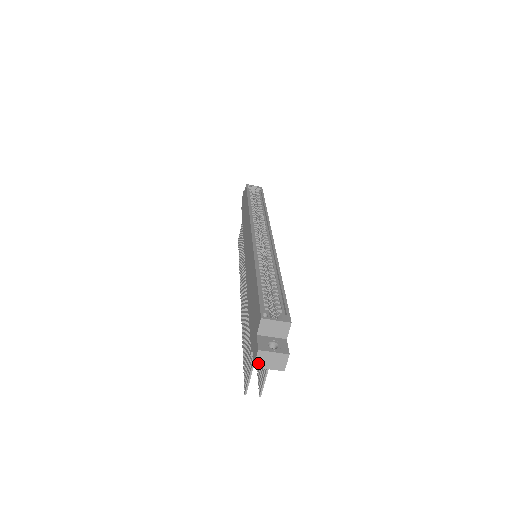
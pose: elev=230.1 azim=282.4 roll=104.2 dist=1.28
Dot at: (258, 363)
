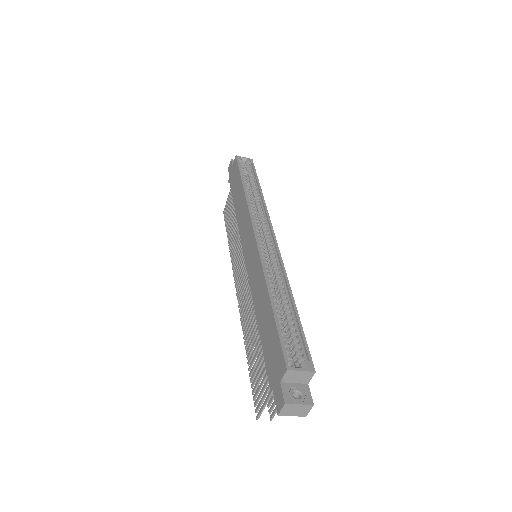
Dot at: (282, 412)
